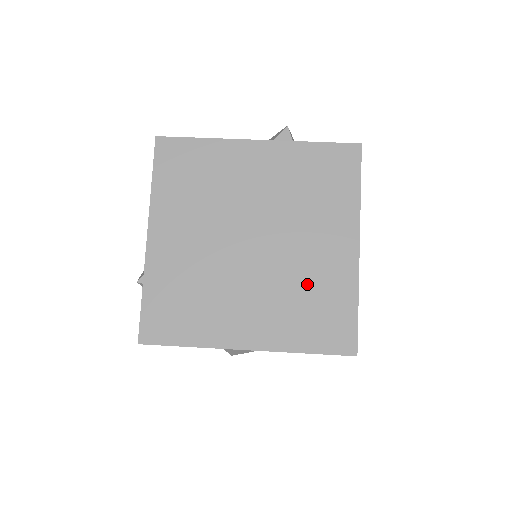
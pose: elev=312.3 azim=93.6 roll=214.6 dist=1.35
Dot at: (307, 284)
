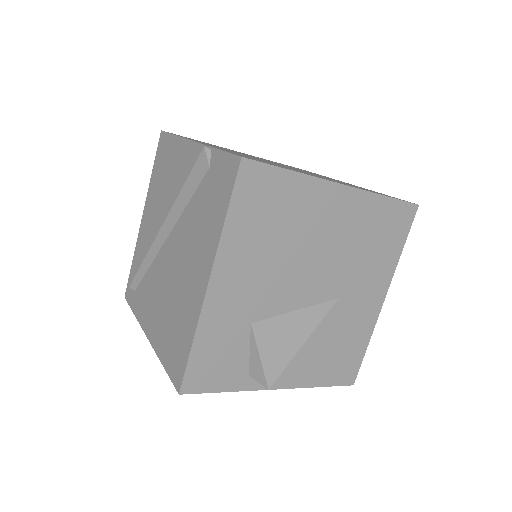
Dot at: (342, 182)
